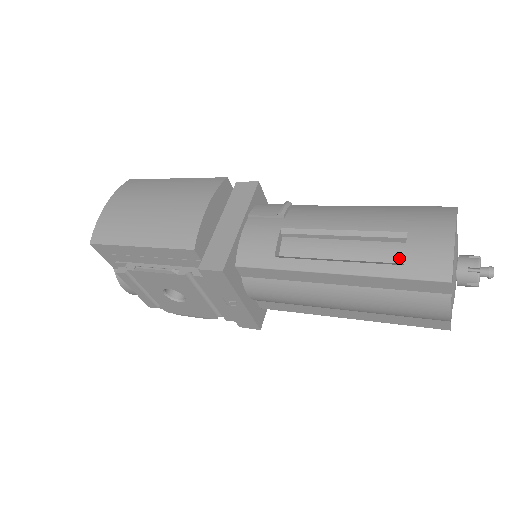
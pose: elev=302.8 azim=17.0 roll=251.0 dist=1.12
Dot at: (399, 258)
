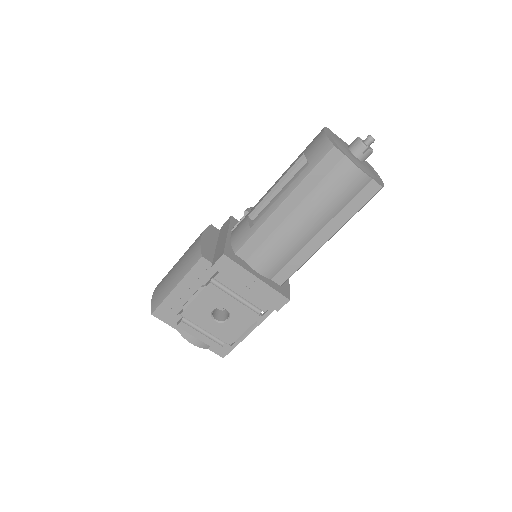
Dot at: occluded
